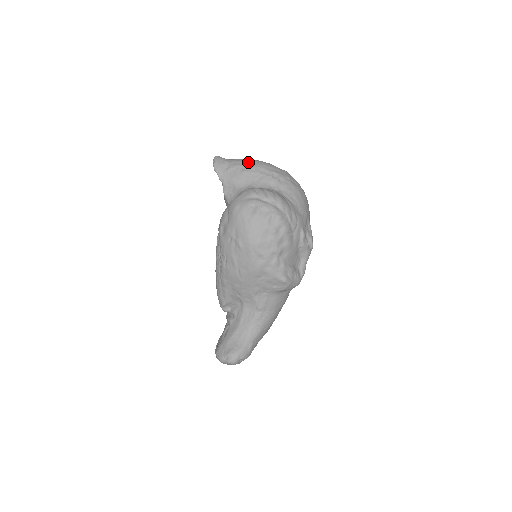
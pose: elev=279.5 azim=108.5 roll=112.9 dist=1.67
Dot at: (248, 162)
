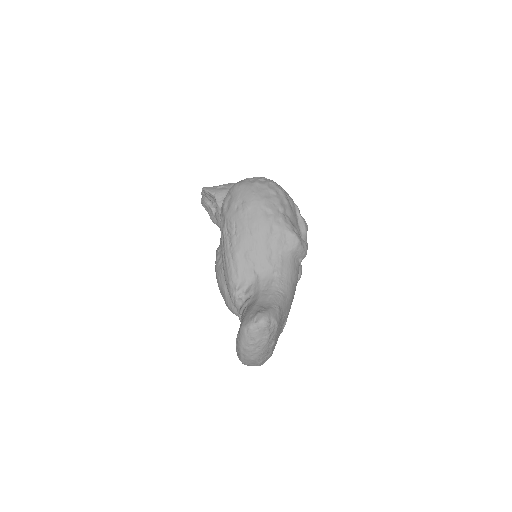
Dot at: occluded
